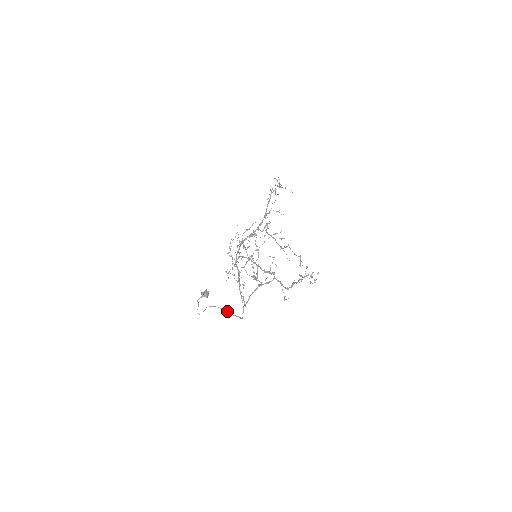
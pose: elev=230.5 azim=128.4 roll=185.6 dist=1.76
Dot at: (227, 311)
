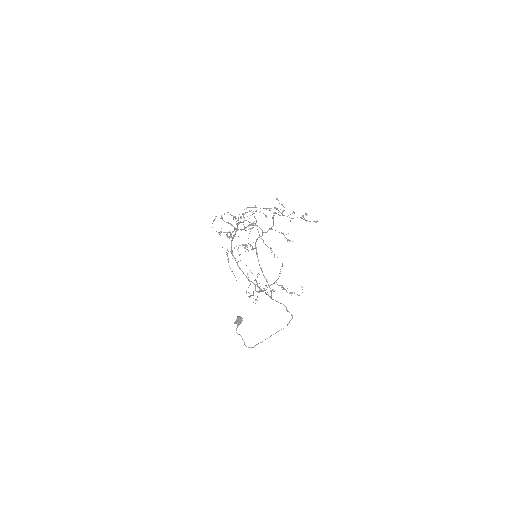
Dot at: (279, 330)
